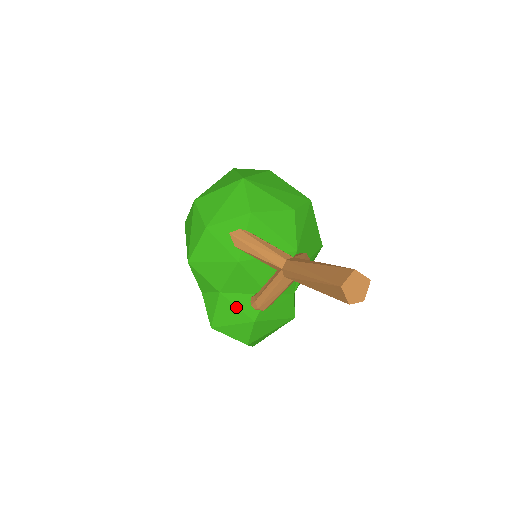
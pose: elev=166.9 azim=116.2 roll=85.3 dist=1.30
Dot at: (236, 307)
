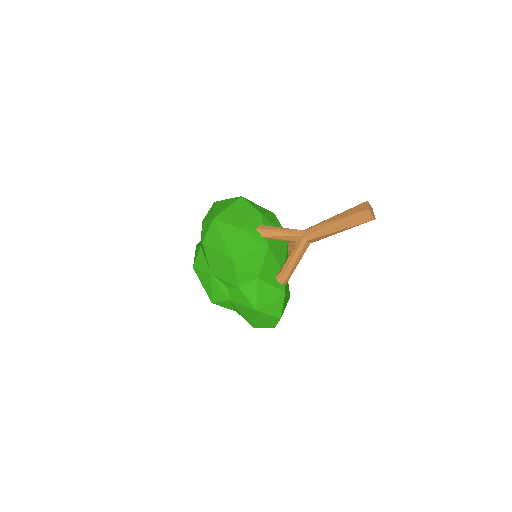
Dot at: (271, 286)
